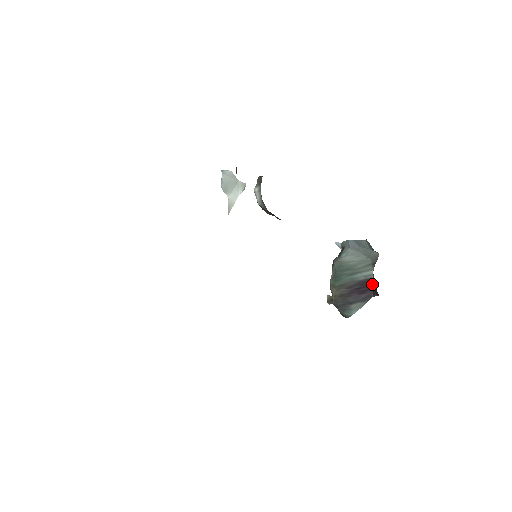
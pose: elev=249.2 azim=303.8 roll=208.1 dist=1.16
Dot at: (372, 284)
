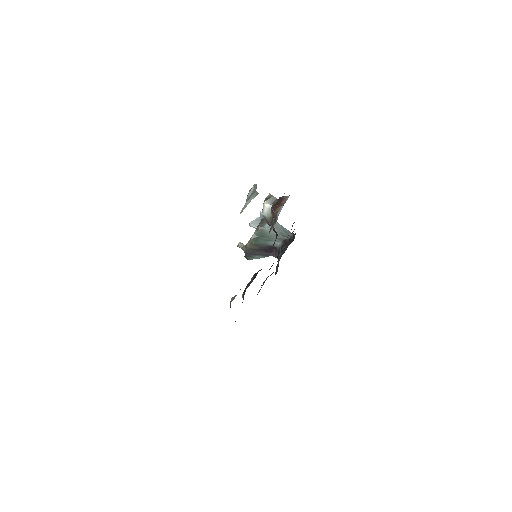
Dot at: (275, 250)
